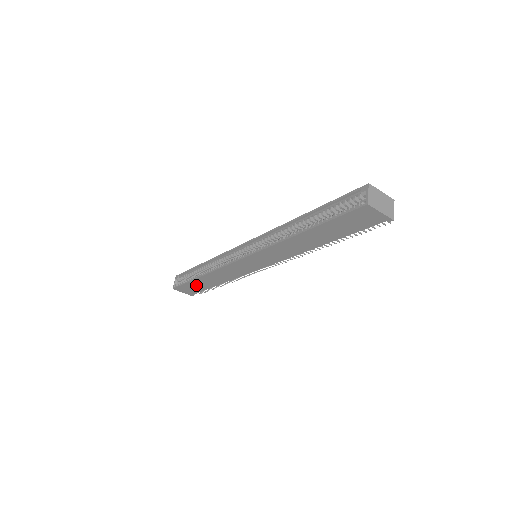
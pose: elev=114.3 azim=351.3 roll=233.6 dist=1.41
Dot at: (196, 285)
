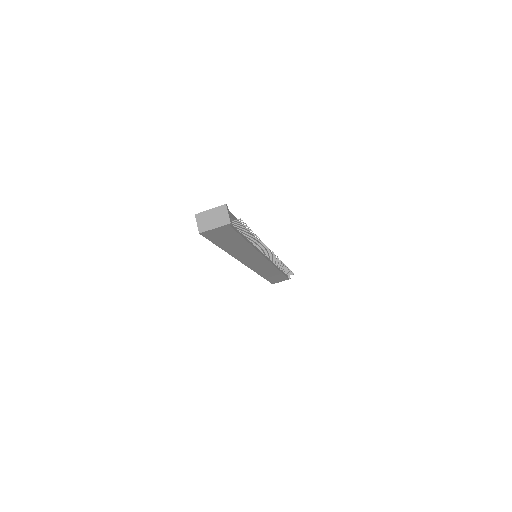
Dot at: (274, 278)
